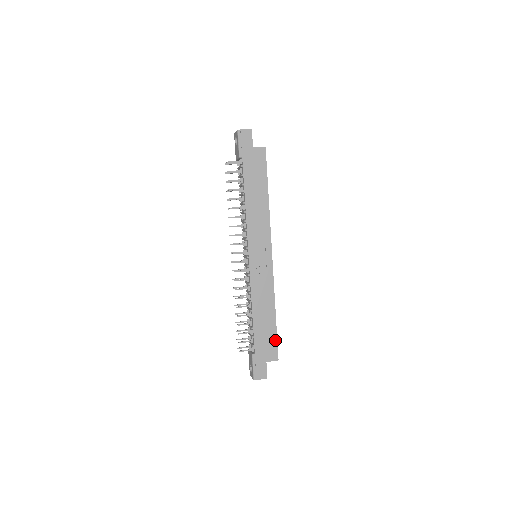
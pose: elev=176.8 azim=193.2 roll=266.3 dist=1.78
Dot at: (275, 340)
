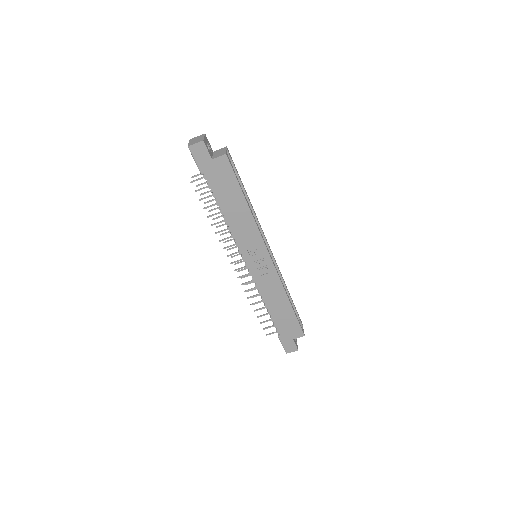
Dot at: (296, 322)
